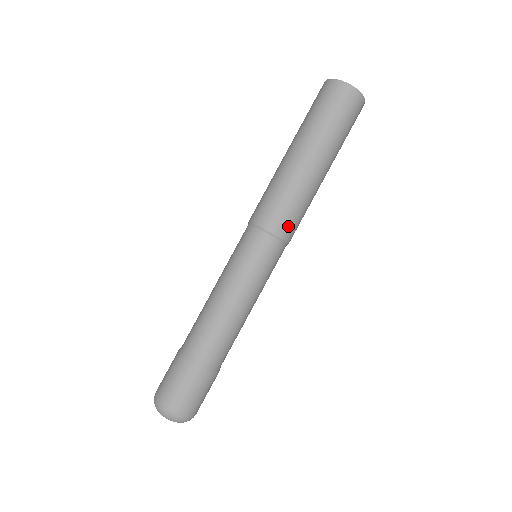
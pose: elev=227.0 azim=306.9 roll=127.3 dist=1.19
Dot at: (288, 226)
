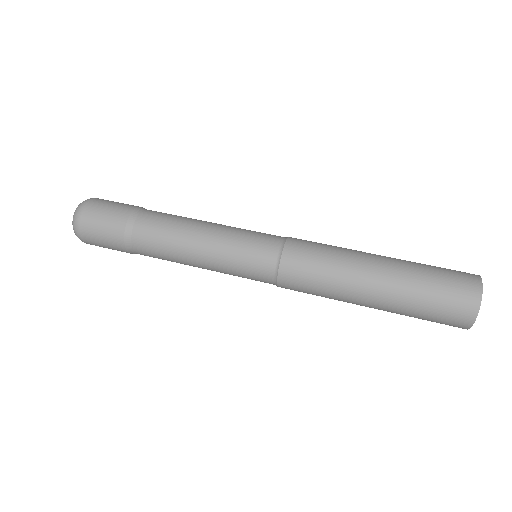
Dot at: (293, 288)
